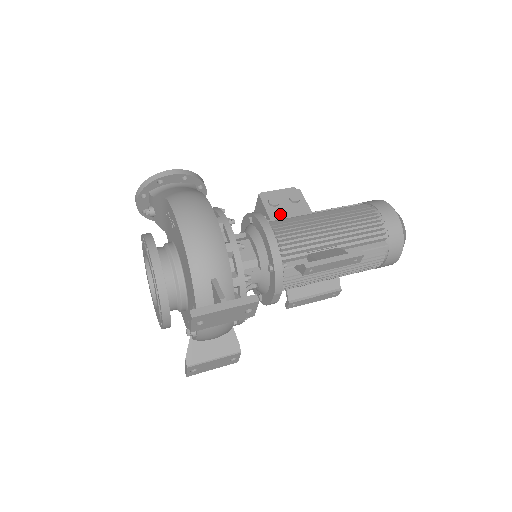
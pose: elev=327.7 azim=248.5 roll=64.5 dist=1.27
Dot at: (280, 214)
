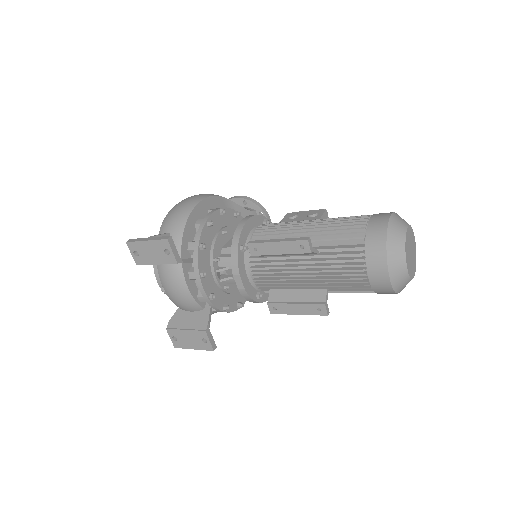
Dot at: occluded
